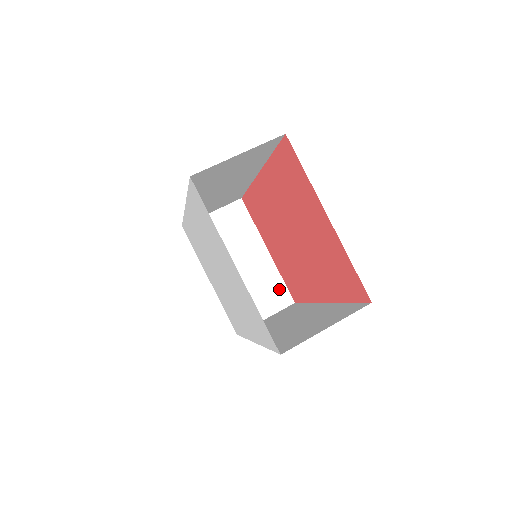
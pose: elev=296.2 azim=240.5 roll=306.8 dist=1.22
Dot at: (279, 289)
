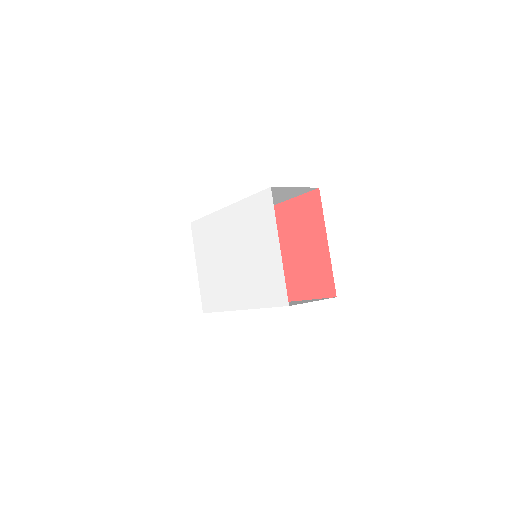
Dot at: occluded
